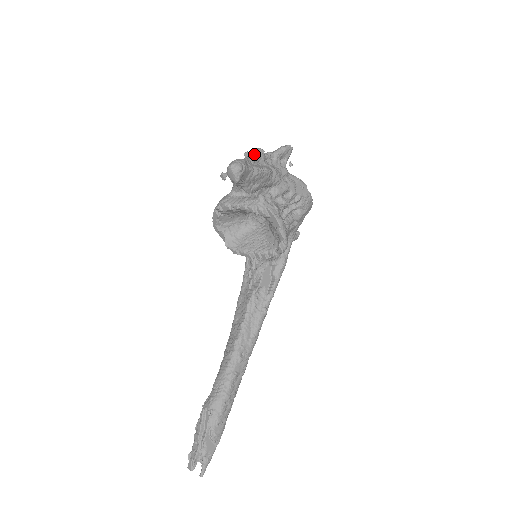
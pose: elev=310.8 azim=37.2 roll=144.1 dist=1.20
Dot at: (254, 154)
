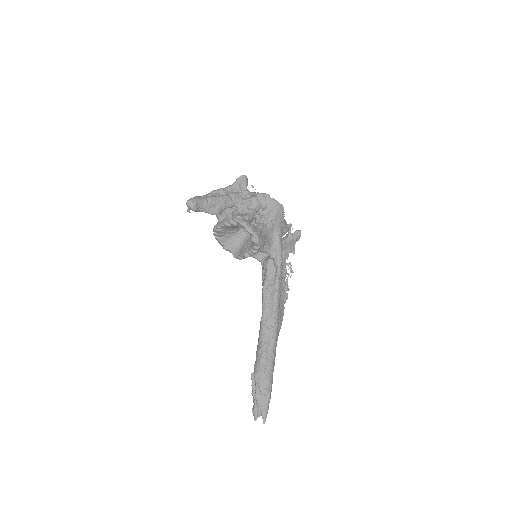
Dot at: (214, 191)
